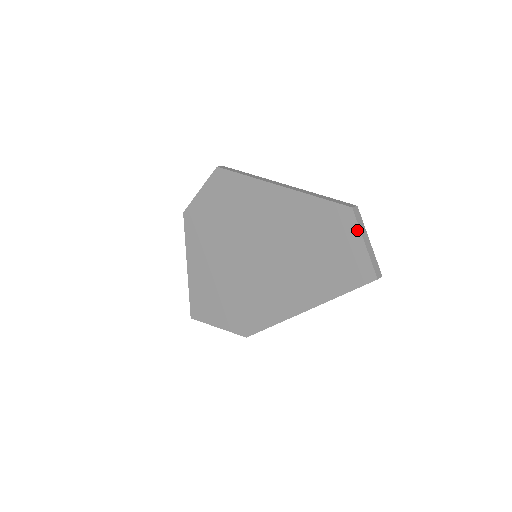
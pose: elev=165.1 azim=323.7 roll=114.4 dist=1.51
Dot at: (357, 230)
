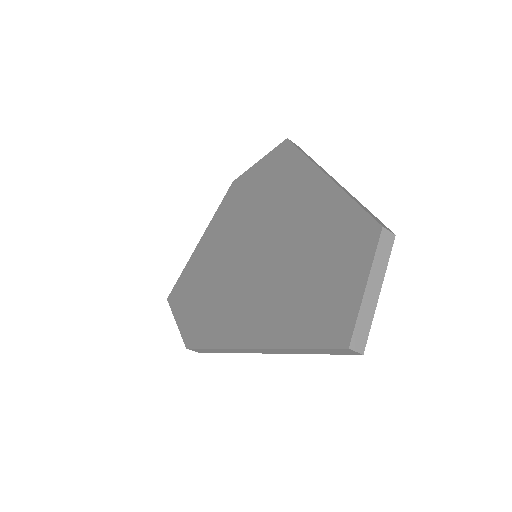
Dot at: (369, 261)
